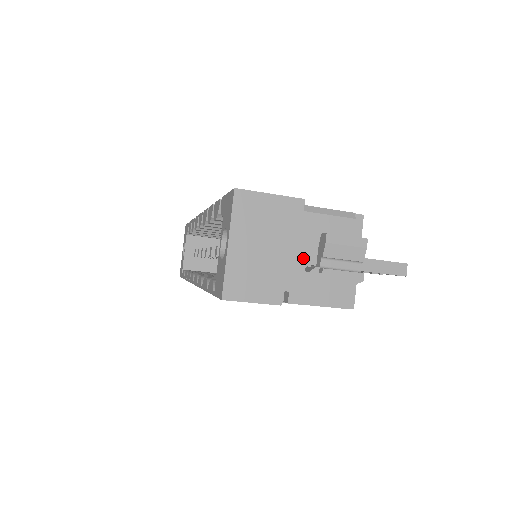
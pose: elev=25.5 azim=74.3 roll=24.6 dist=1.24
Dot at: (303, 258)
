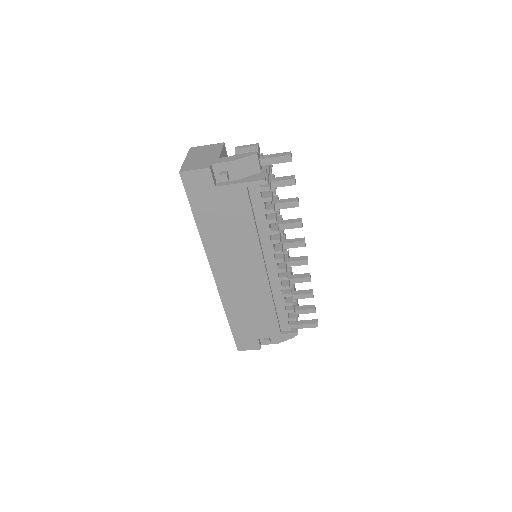
Dot at: occluded
